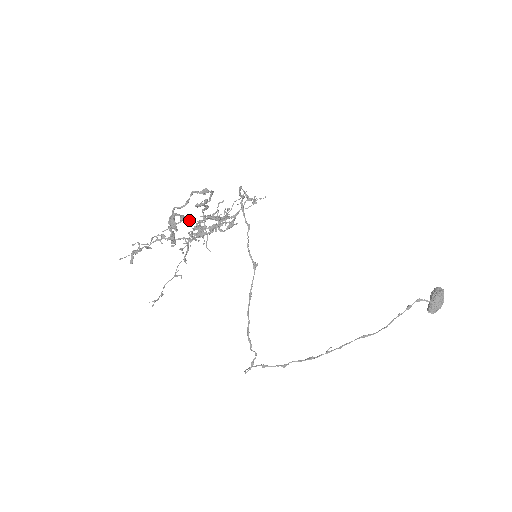
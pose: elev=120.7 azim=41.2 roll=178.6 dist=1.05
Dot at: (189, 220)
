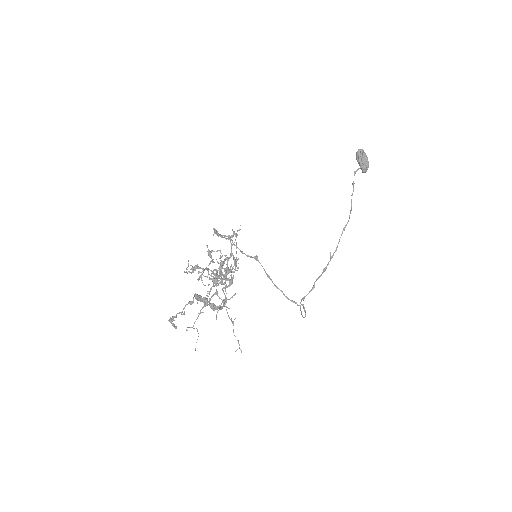
Dot at: occluded
